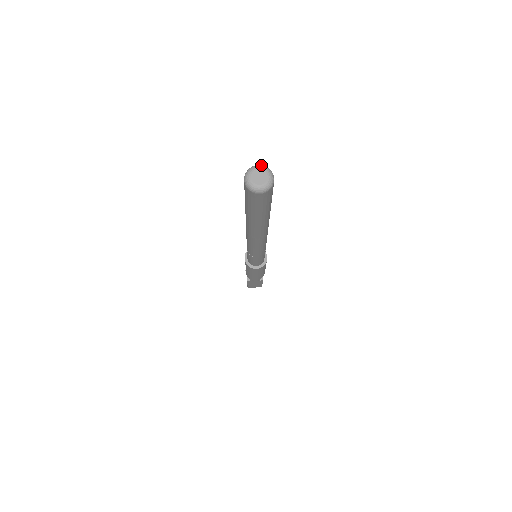
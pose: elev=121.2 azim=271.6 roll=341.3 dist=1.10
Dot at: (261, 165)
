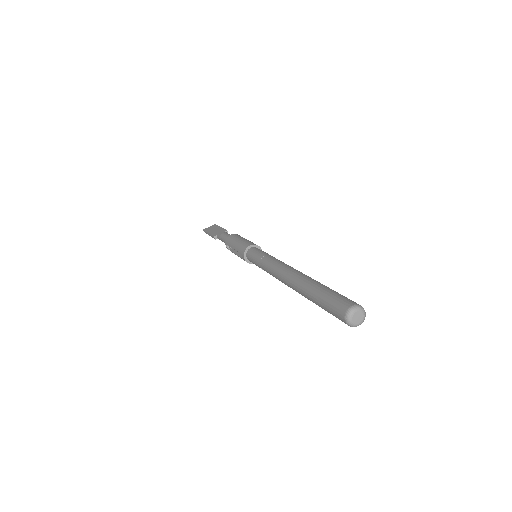
Dot at: (355, 307)
